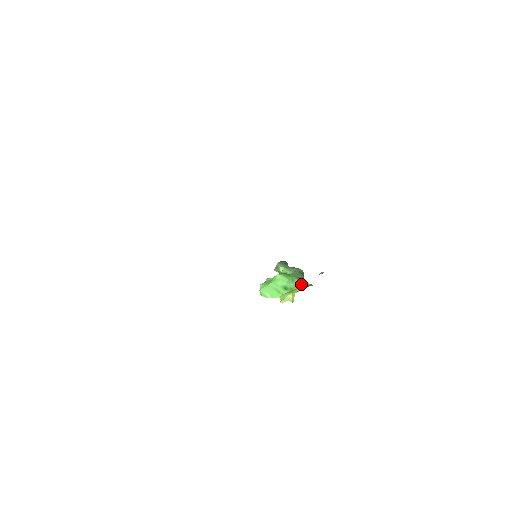
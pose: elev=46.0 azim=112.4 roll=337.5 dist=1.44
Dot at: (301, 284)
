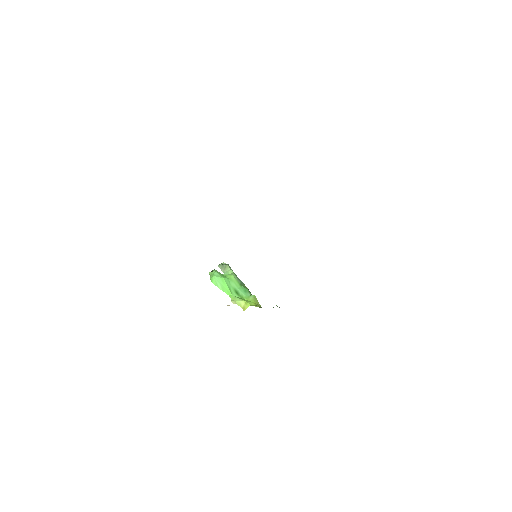
Dot at: (255, 301)
